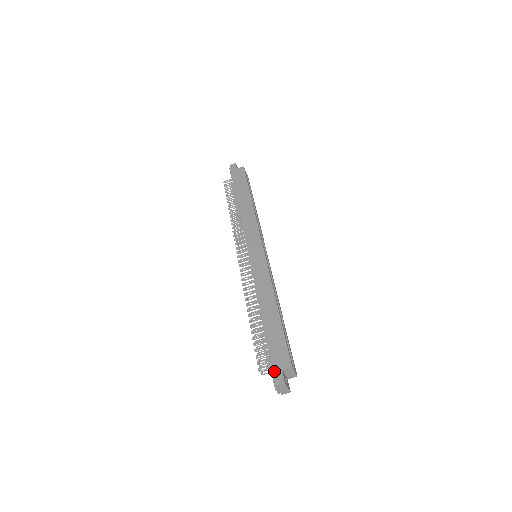
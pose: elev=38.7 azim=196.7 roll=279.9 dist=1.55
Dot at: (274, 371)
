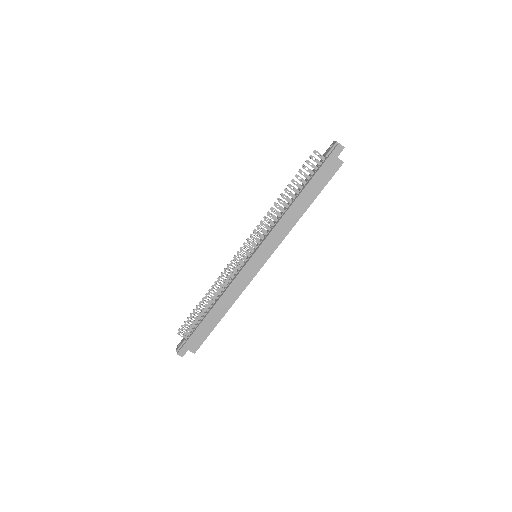
Dot at: (184, 347)
